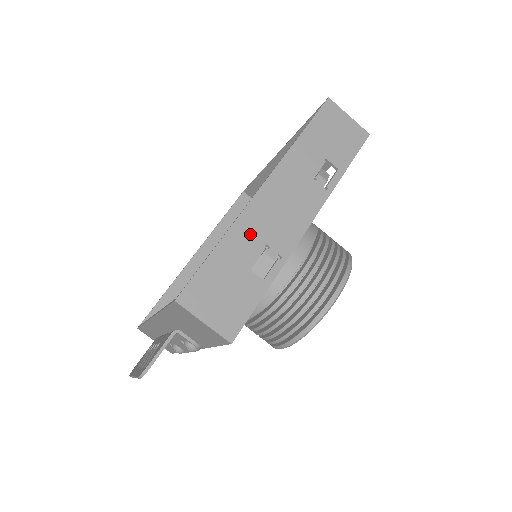
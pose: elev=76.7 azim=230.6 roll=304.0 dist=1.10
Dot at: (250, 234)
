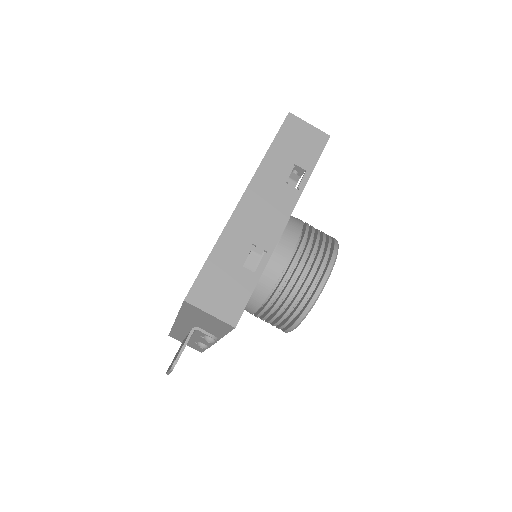
Dot at: (238, 237)
